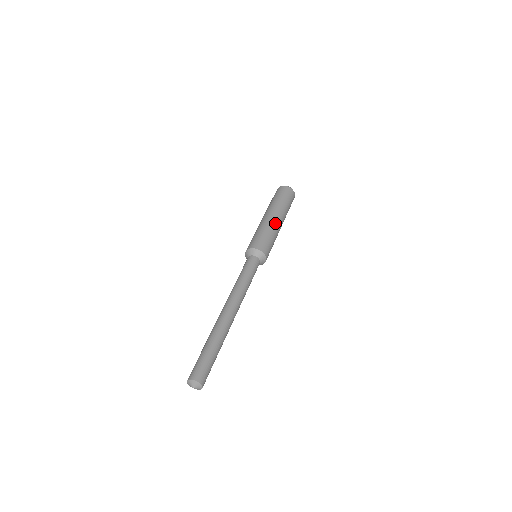
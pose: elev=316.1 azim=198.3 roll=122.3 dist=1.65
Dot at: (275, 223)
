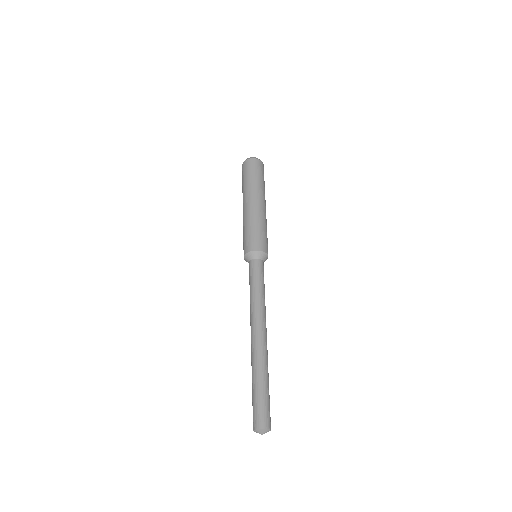
Dot at: (250, 210)
